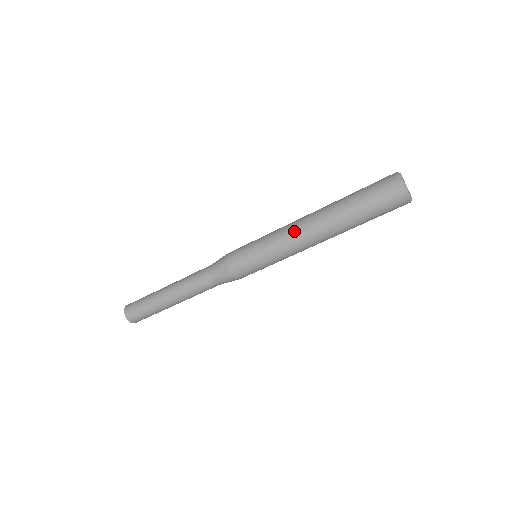
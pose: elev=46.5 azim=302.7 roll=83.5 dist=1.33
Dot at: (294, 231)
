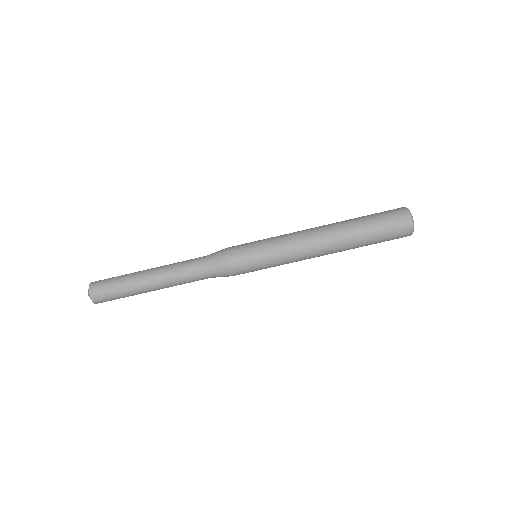
Dot at: (305, 238)
